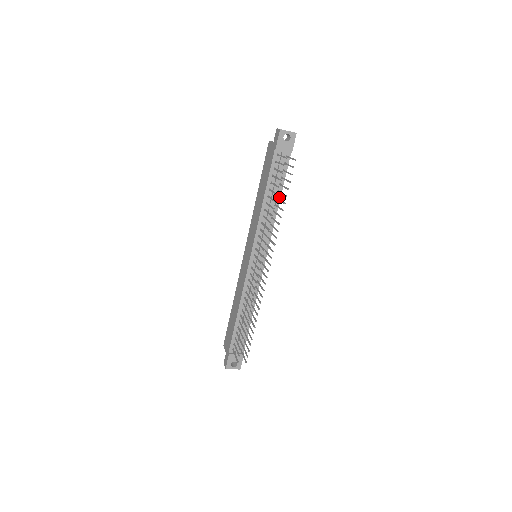
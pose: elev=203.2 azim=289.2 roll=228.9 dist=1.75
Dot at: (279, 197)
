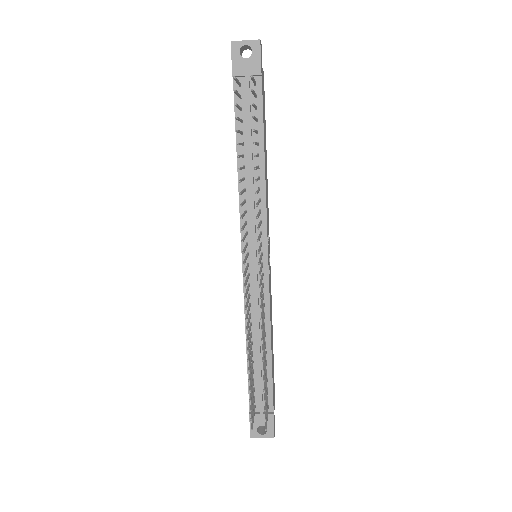
Dot at: (262, 153)
